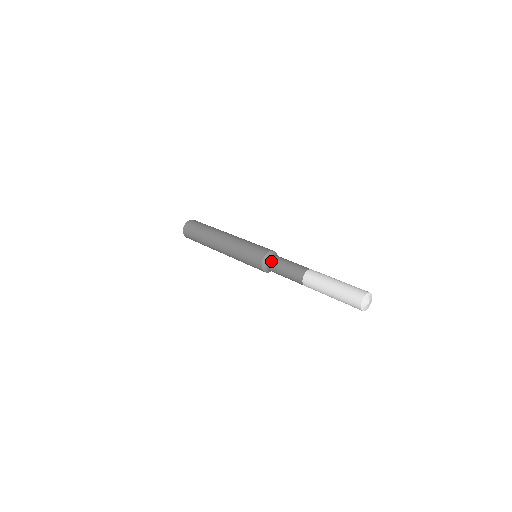
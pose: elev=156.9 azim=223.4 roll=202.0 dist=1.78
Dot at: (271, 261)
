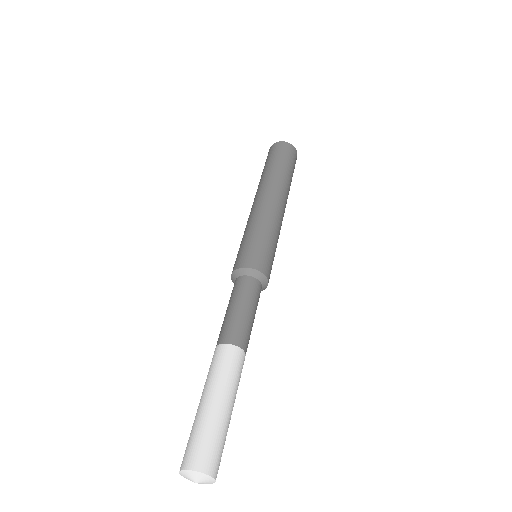
Dot at: occluded
